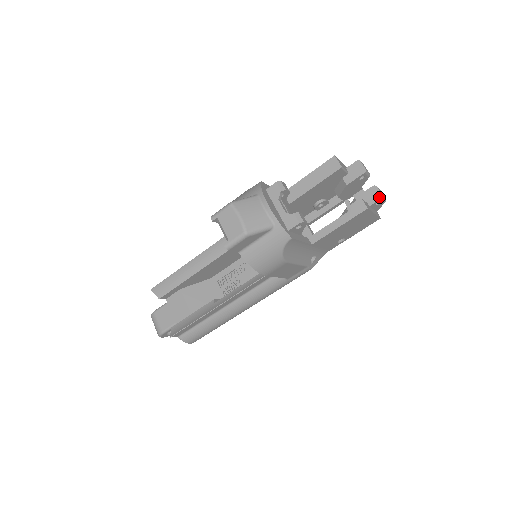
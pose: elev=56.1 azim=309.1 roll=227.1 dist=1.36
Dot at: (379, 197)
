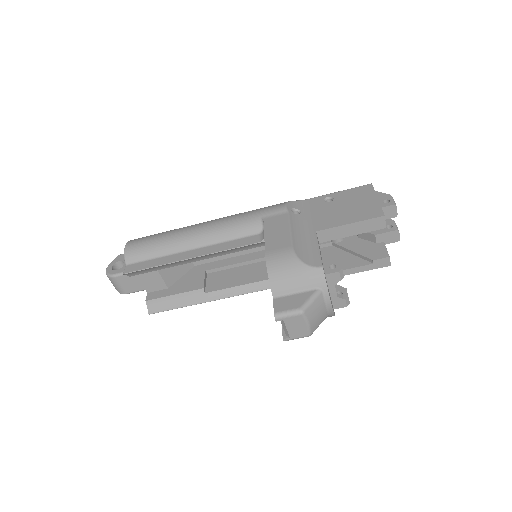
Dot at: (397, 240)
